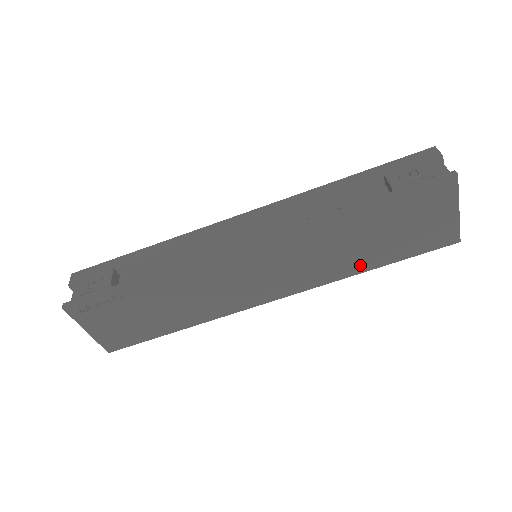
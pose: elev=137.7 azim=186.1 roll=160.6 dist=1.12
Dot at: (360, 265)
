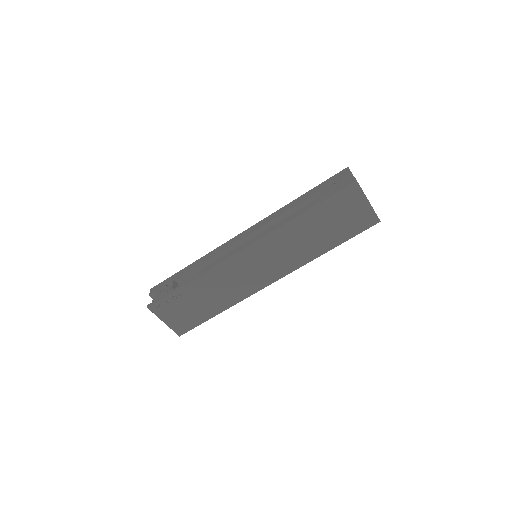
Dot at: (320, 249)
